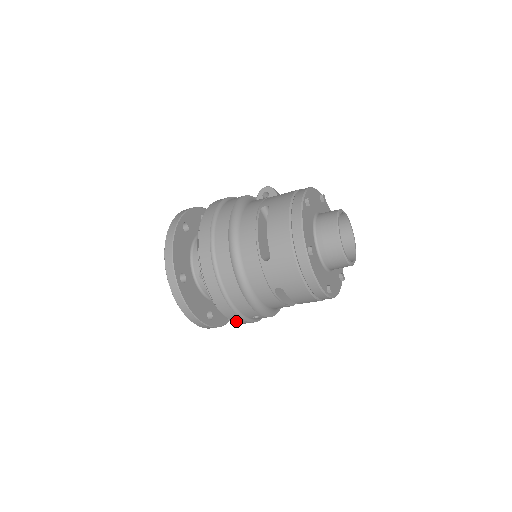
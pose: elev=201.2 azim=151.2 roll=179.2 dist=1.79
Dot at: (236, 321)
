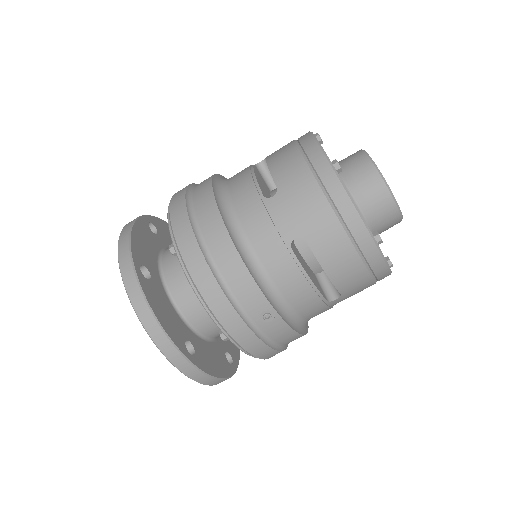
Dot at: (234, 331)
